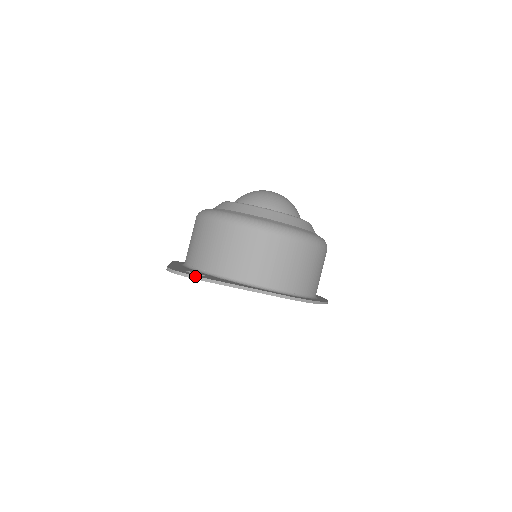
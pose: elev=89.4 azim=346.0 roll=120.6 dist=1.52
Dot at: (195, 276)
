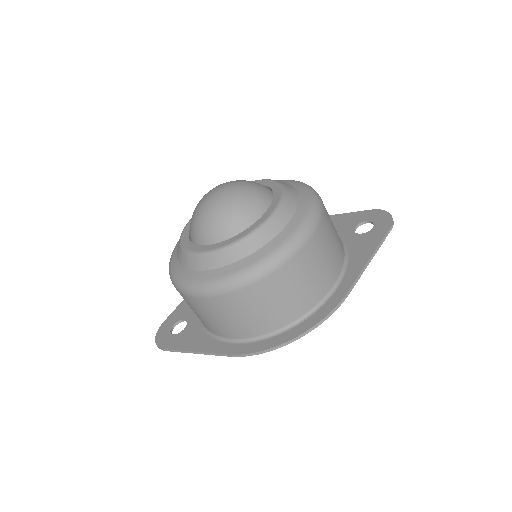
Dot at: (160, 348)
